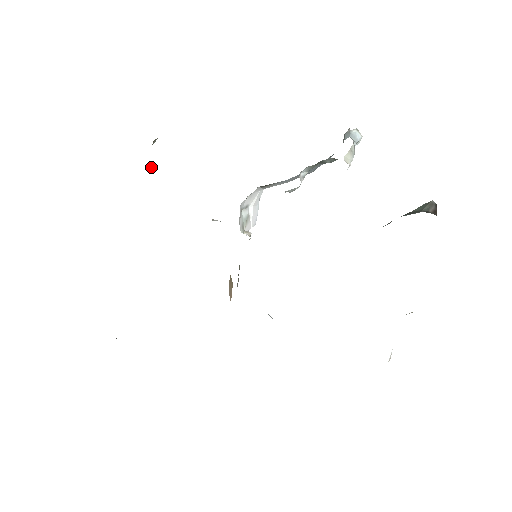
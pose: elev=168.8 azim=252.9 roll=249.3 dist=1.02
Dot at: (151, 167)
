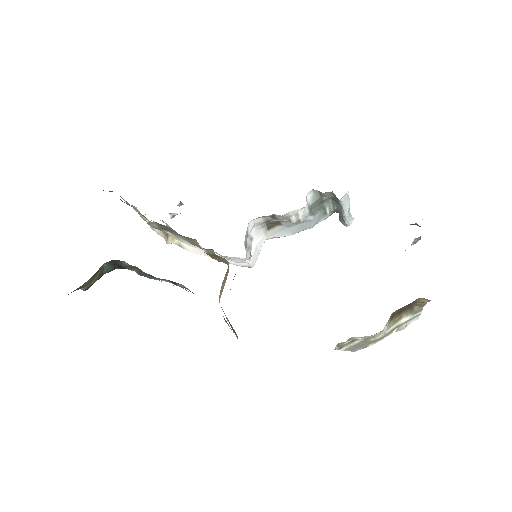
Dot at: (171, 218)
